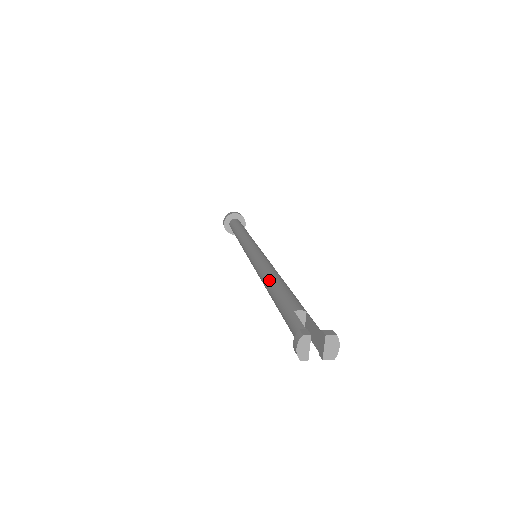
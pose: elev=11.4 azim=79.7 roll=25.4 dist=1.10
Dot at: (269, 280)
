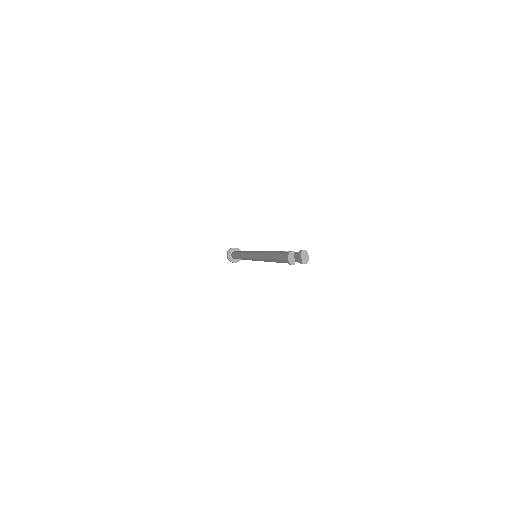
Dot at: (268, 253)
